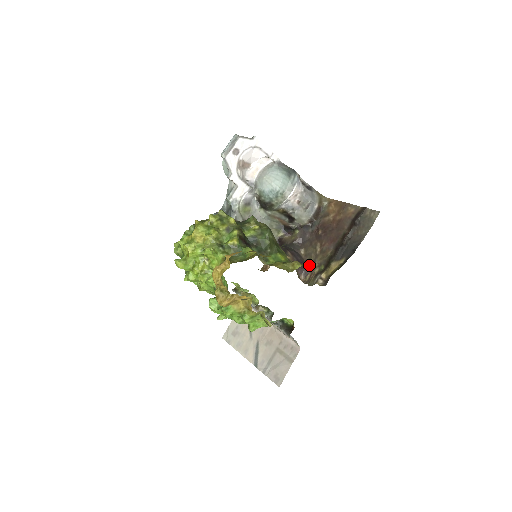
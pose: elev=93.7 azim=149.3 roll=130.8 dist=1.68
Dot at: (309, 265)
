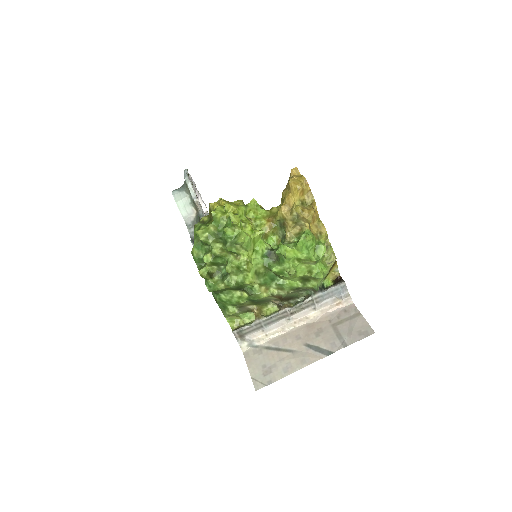
Dot at: occluded
